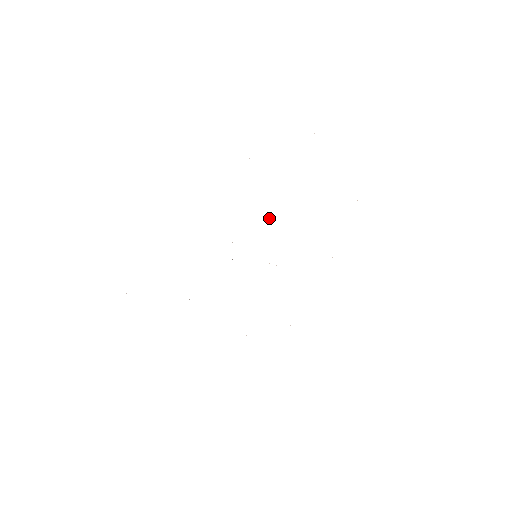
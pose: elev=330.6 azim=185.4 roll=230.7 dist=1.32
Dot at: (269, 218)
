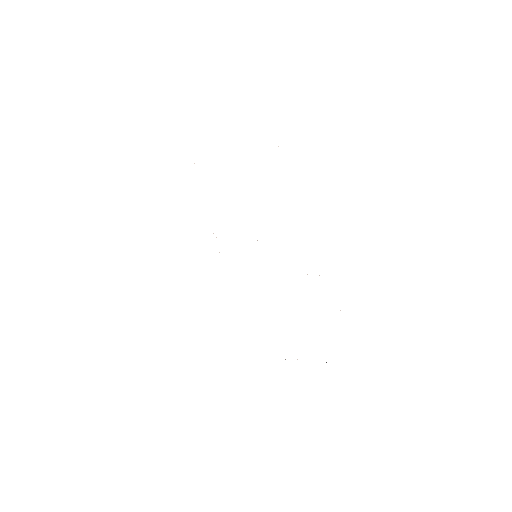
Dot at: occluded
